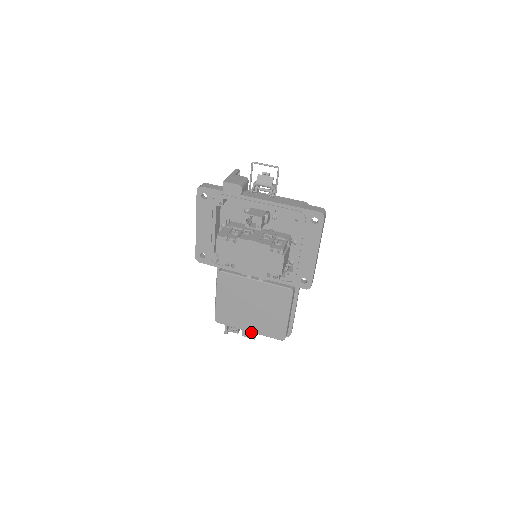
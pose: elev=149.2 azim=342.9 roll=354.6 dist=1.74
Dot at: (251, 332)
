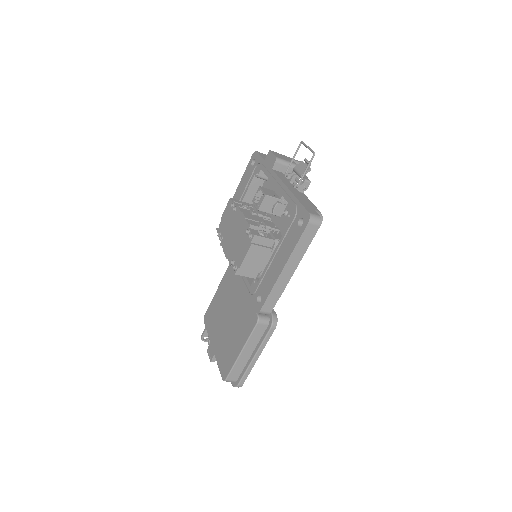
Dot at: (213, 350)
